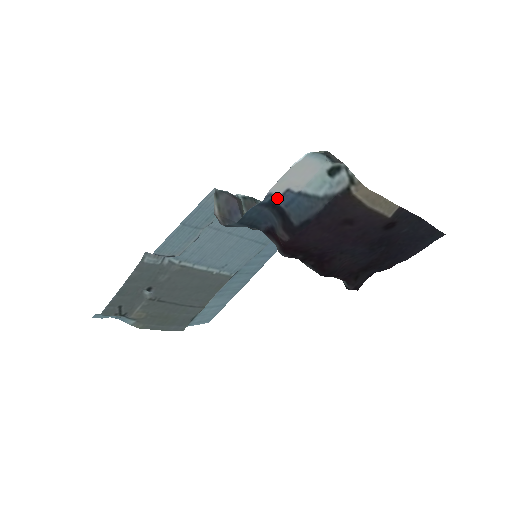
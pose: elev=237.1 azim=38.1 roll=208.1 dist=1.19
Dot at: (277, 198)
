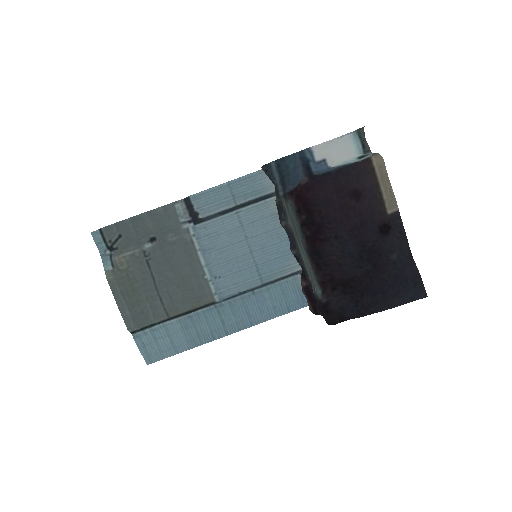
Dot at: (314, 163)
